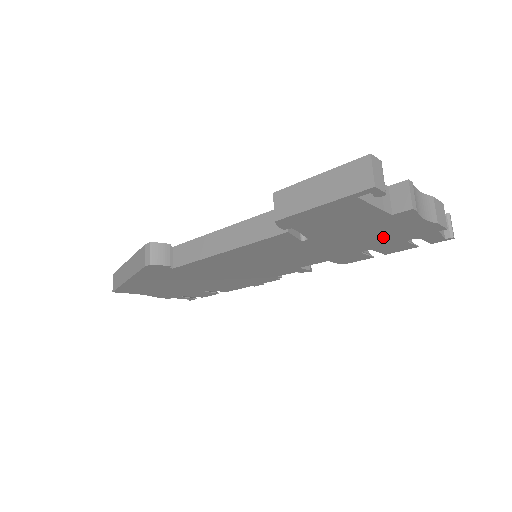
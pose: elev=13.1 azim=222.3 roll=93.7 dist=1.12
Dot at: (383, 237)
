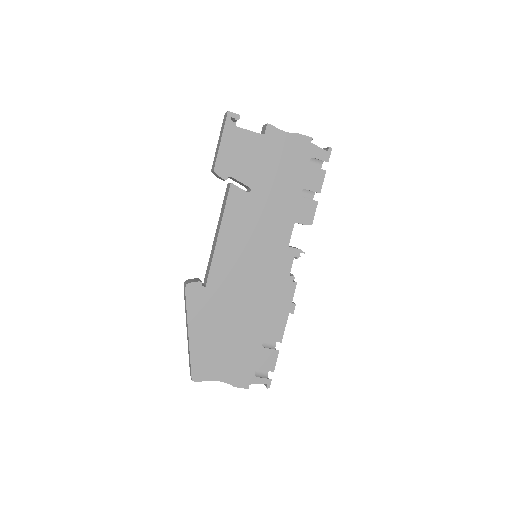
Dot at: (290, 166)
